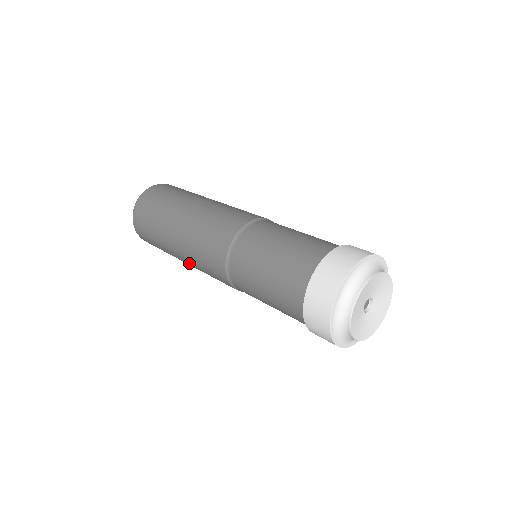
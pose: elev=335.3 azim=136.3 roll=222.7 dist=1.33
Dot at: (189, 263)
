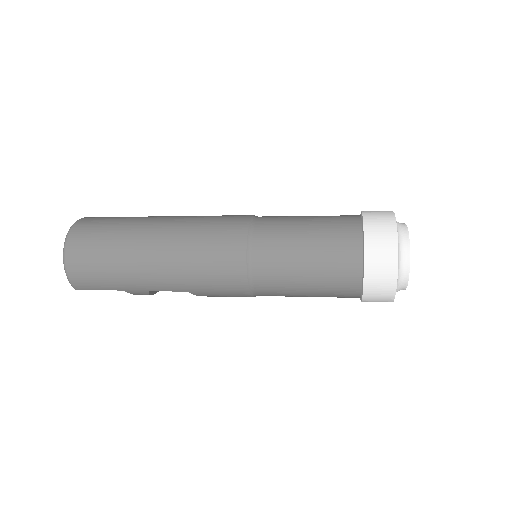
Dot at: (169, 252)
